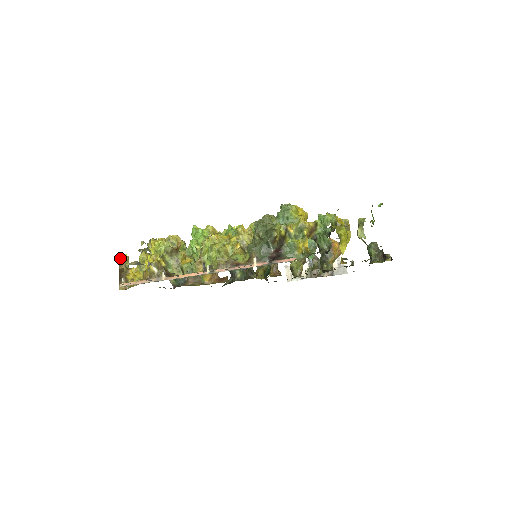
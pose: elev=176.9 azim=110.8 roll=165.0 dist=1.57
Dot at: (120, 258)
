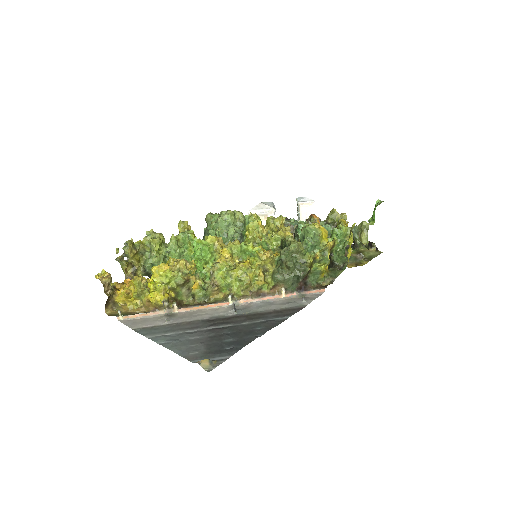
Dot at: (103, 282)
